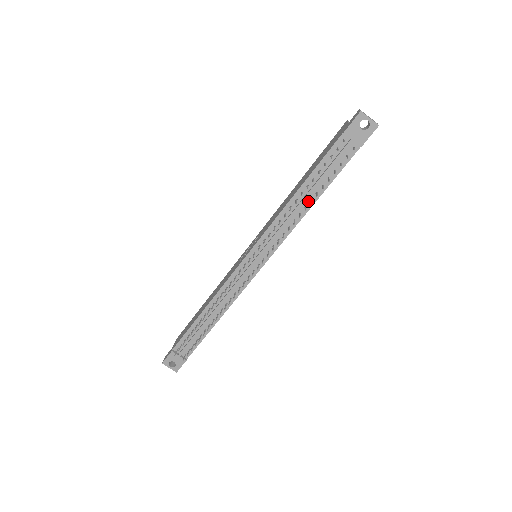
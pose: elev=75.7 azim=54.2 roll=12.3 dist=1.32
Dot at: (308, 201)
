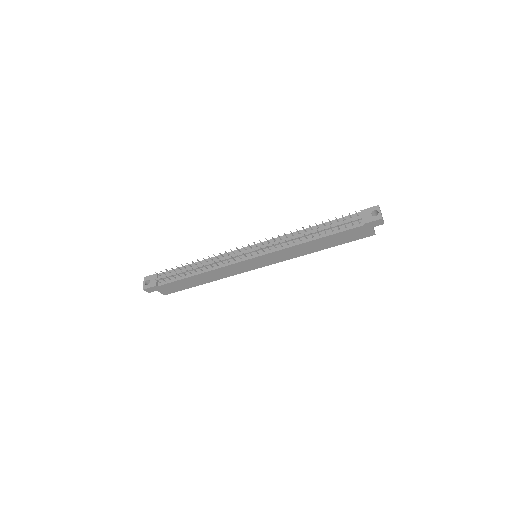
Dot at: (311, 237)
